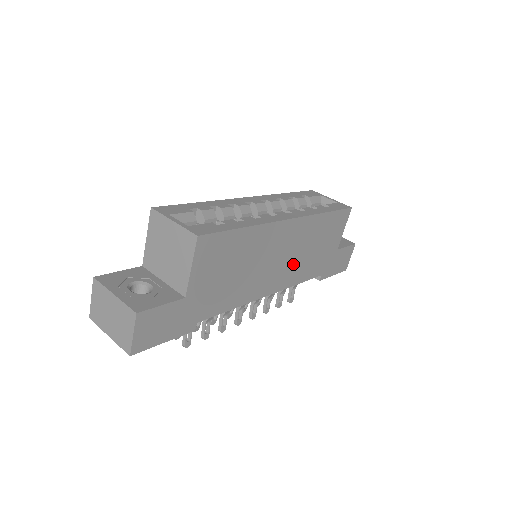
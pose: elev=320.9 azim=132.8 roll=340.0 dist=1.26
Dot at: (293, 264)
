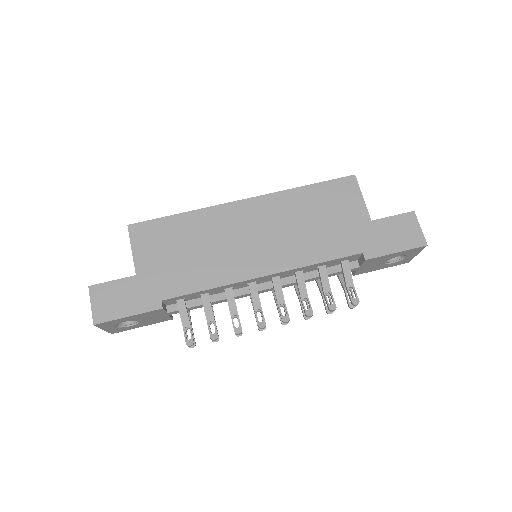
Dot at: (285, 242)
